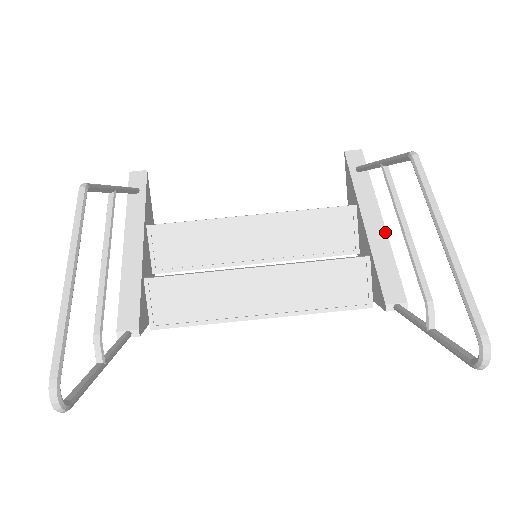
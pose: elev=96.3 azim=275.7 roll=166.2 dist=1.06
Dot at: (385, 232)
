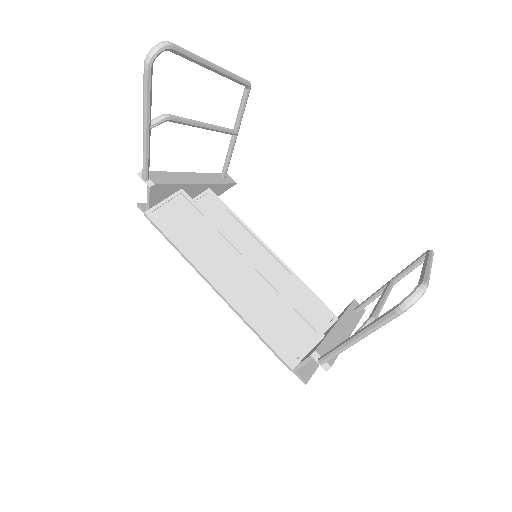
Dot at: (347, 338)
